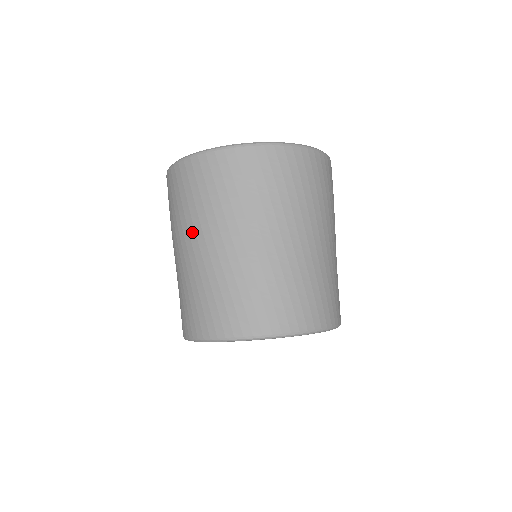
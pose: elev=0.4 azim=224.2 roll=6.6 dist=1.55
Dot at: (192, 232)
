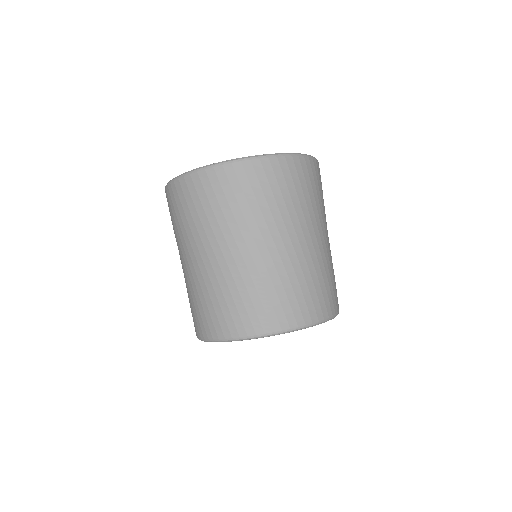
Dot at: (256, 232)
